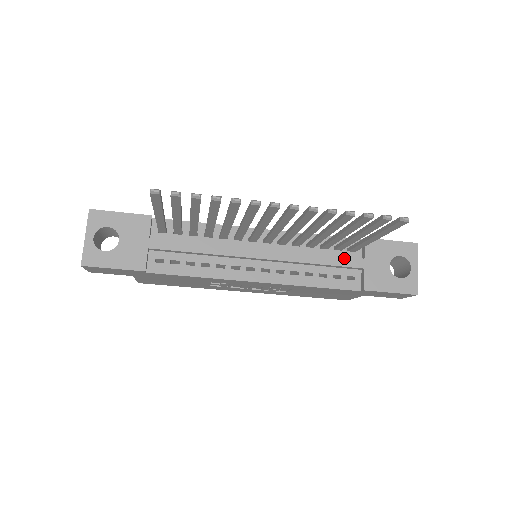
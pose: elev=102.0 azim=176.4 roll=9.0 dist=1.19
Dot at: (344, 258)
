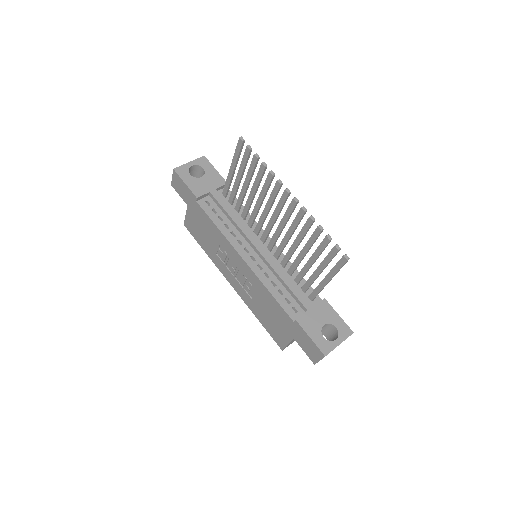
Dot at: (302, 294)
